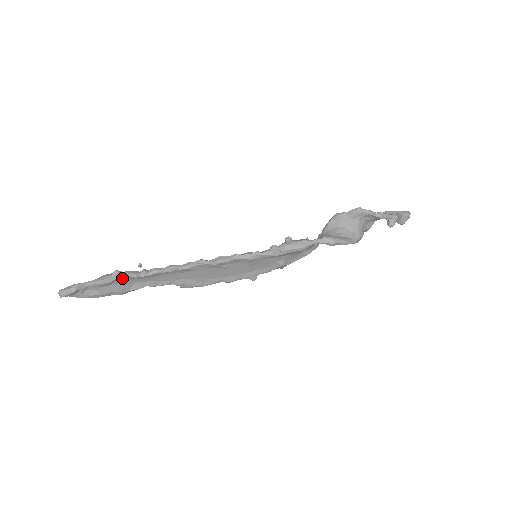
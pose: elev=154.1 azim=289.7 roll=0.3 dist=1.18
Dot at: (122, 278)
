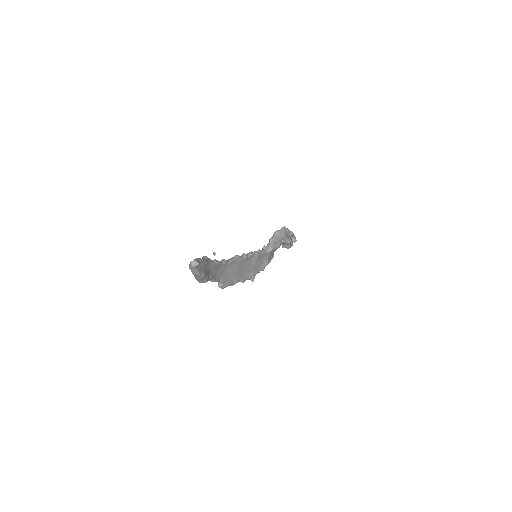
Dot at: (210, 262)
